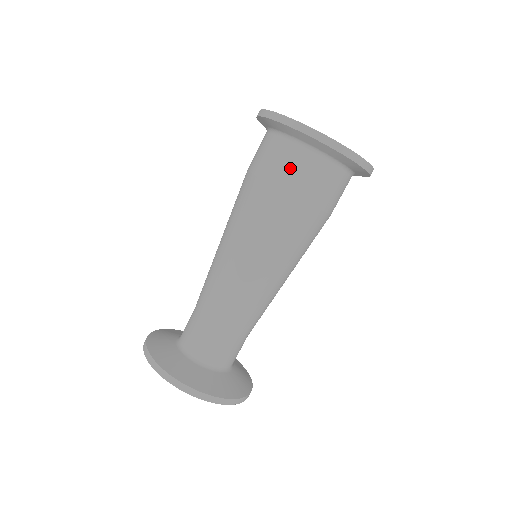
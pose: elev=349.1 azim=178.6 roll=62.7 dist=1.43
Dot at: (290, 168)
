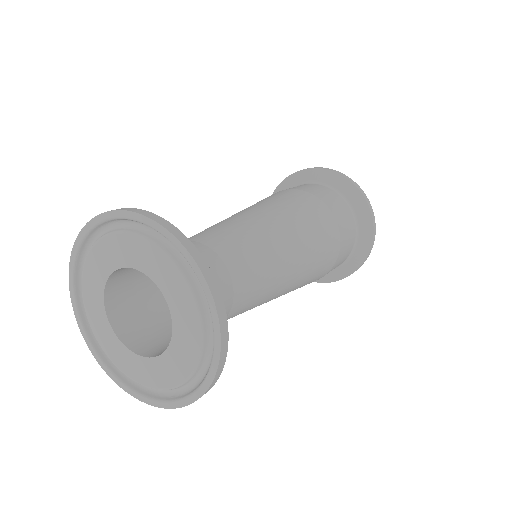
Dot at: (342, 212)
